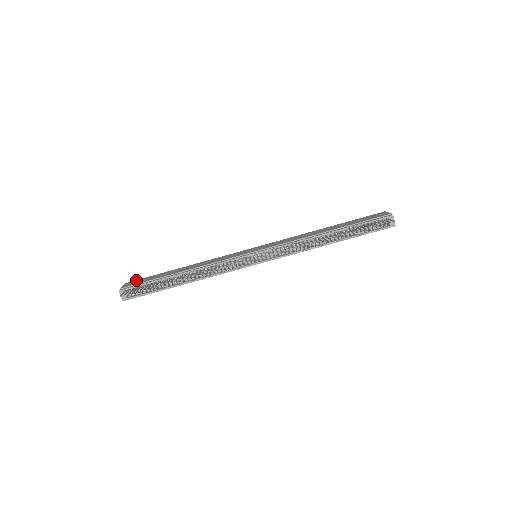
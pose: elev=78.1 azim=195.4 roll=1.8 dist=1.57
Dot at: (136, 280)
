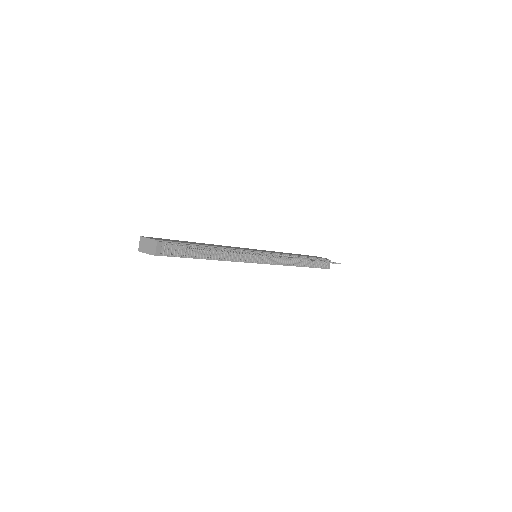
Dot at: occluded
